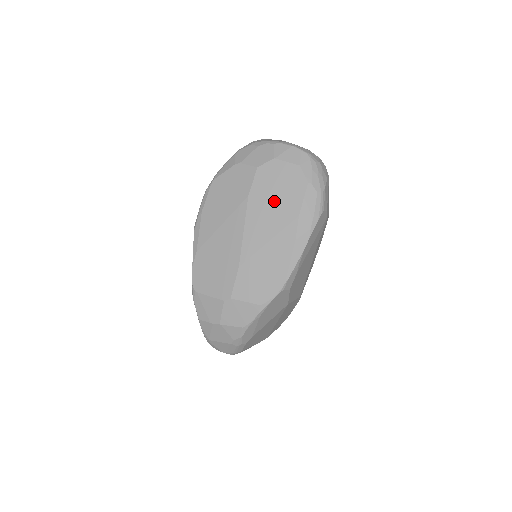
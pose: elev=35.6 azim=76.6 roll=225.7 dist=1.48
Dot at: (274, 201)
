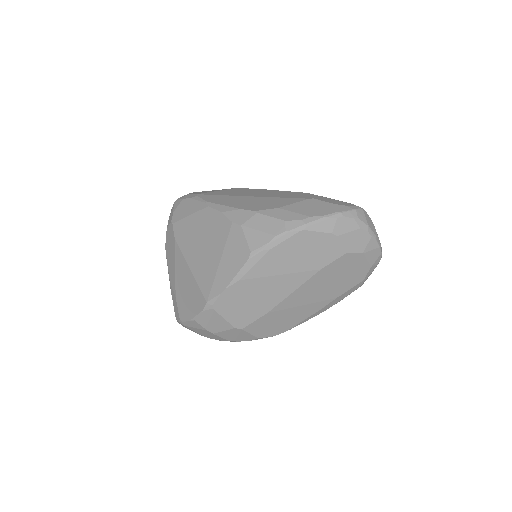
Dot at: (333, 282)
